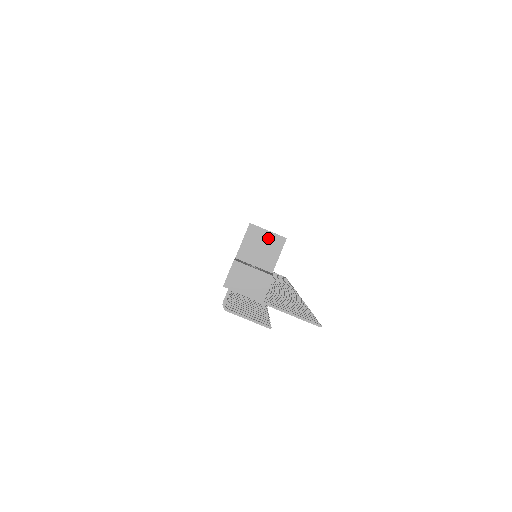
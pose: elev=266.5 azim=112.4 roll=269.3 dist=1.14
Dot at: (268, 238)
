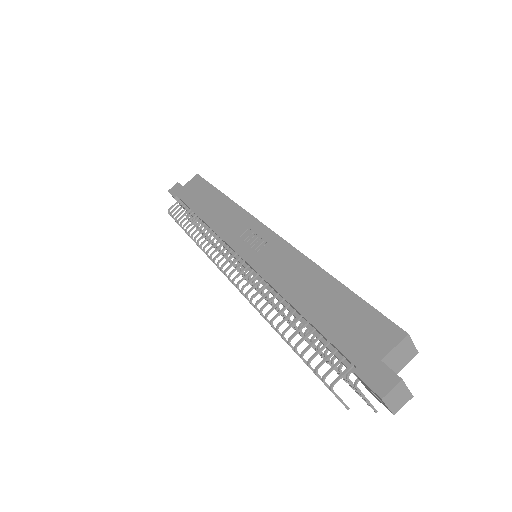
Dot at: (410, 350)
